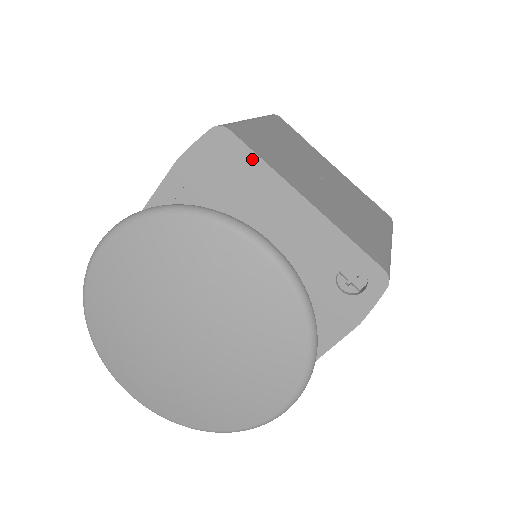
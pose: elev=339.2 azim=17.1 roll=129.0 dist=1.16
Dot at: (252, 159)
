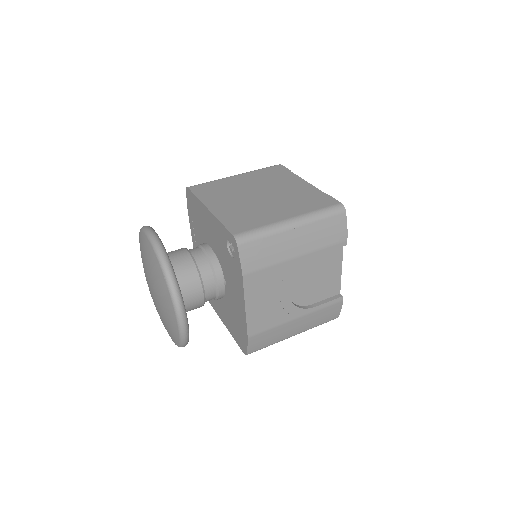
Dot at: (195, 198)
